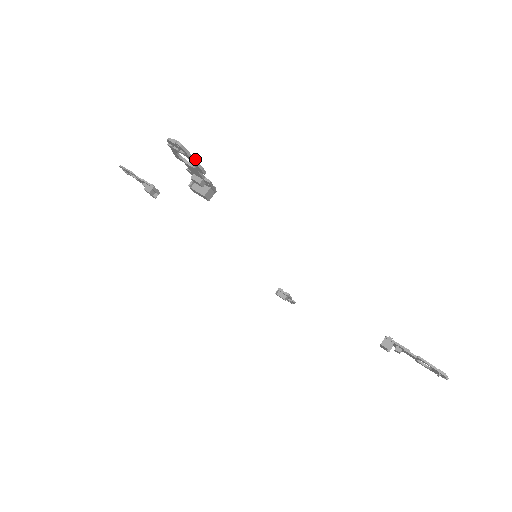
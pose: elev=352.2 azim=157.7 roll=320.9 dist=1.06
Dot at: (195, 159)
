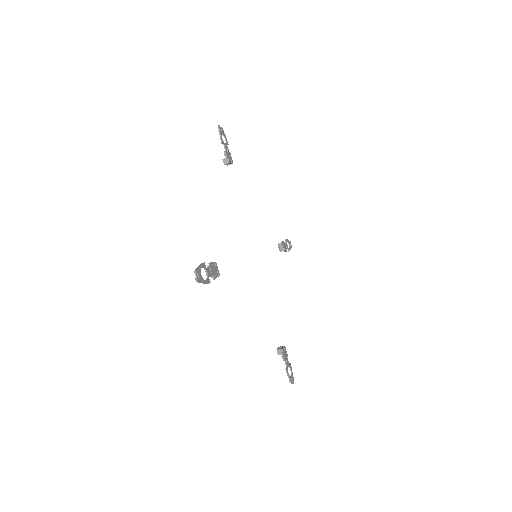
Dot at: (220, 134)
